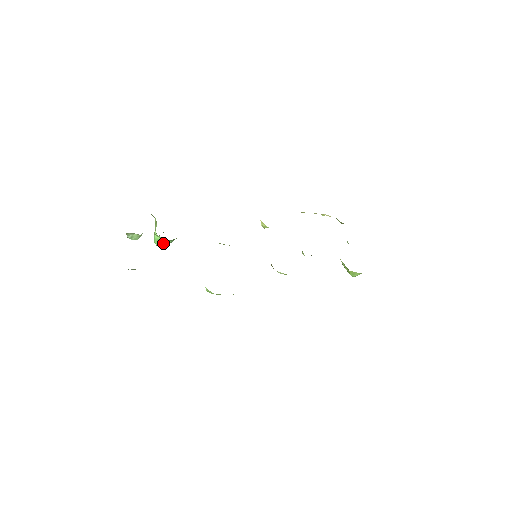
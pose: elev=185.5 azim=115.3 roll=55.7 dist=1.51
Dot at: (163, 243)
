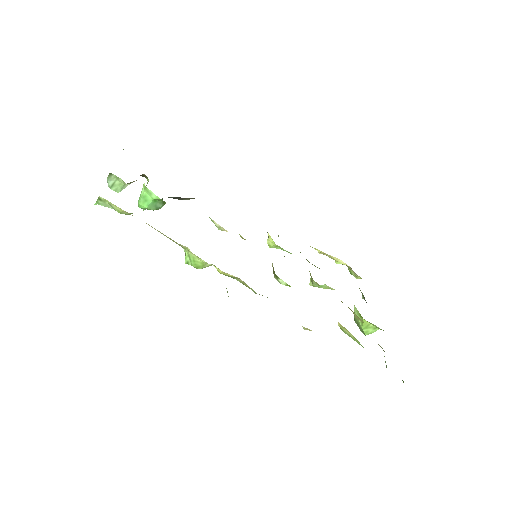
Dot at: (148, 202)
